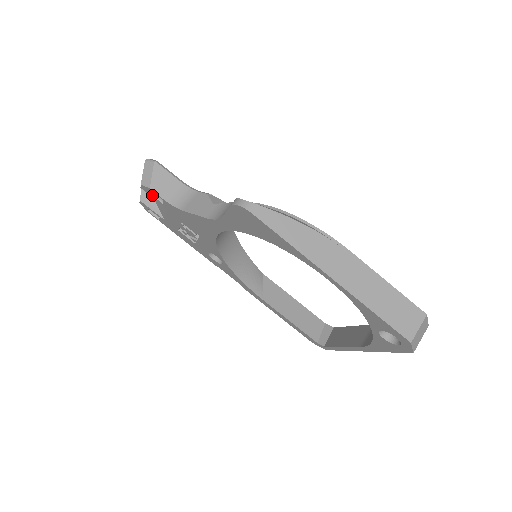
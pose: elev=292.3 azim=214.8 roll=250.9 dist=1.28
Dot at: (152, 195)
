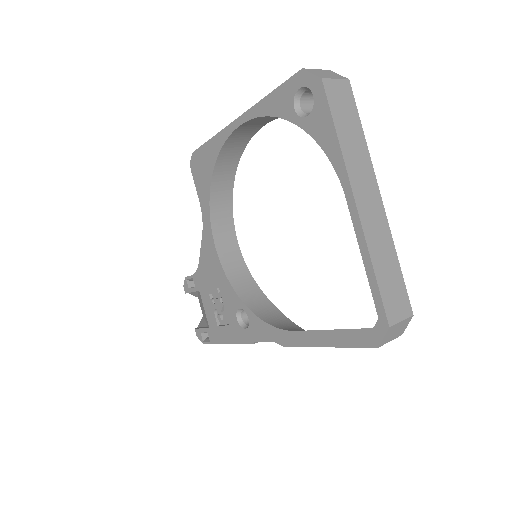
Dot at: (190, 288)
